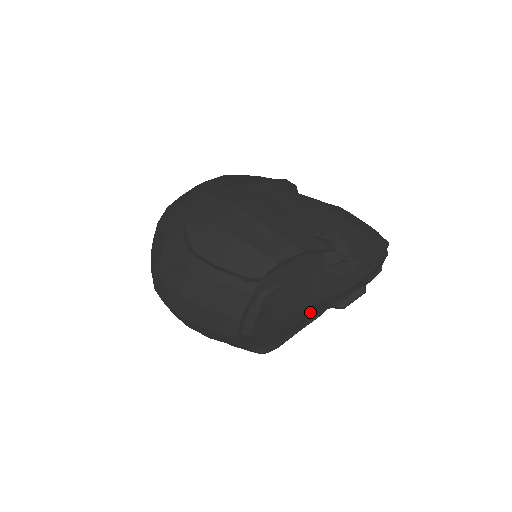
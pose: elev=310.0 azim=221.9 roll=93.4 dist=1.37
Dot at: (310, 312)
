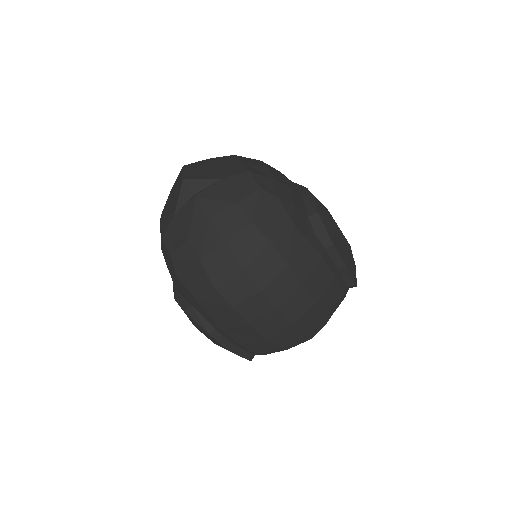
Dot at: occluded
